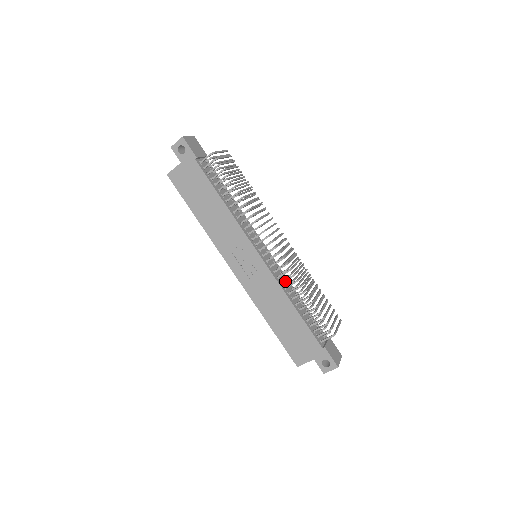
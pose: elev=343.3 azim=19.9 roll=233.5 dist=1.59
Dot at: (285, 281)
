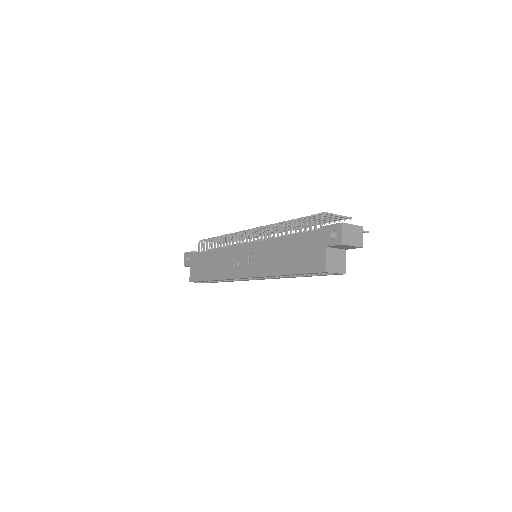
Dot at: occluded
